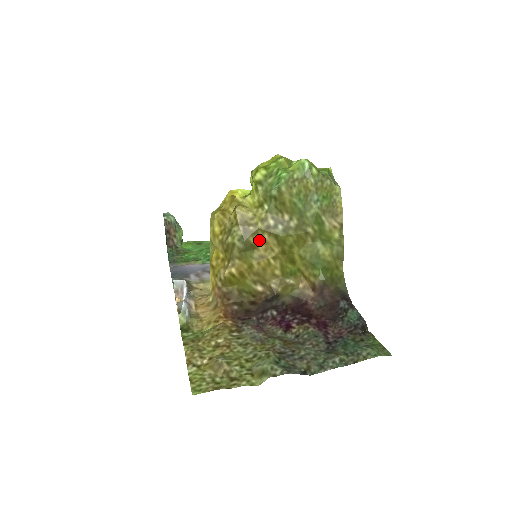
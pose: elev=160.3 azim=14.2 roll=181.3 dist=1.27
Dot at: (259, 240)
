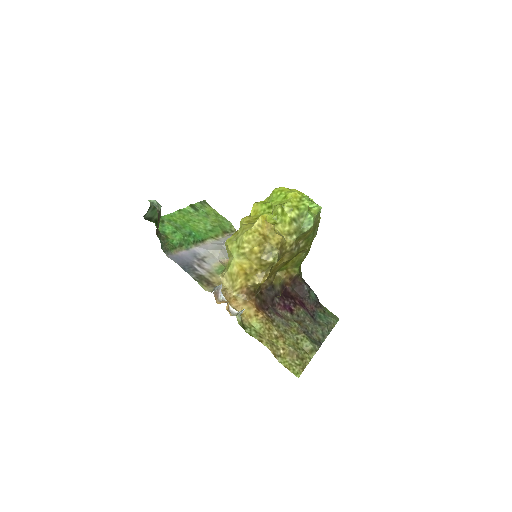
Dot at: occluded
